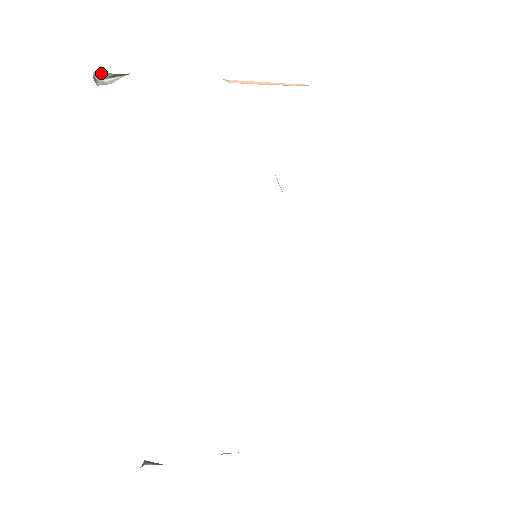
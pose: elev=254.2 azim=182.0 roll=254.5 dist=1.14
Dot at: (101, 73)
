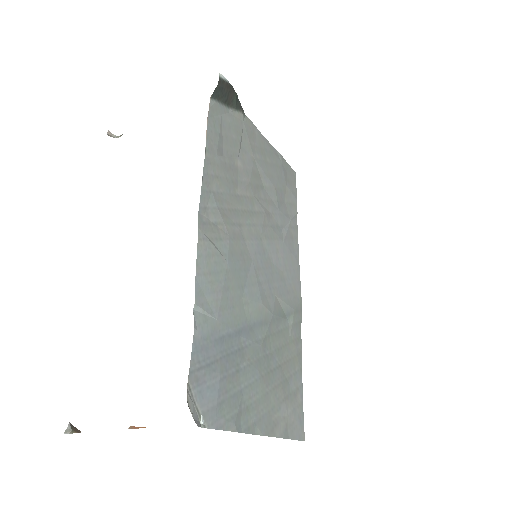
Dot at: (120, 136)
